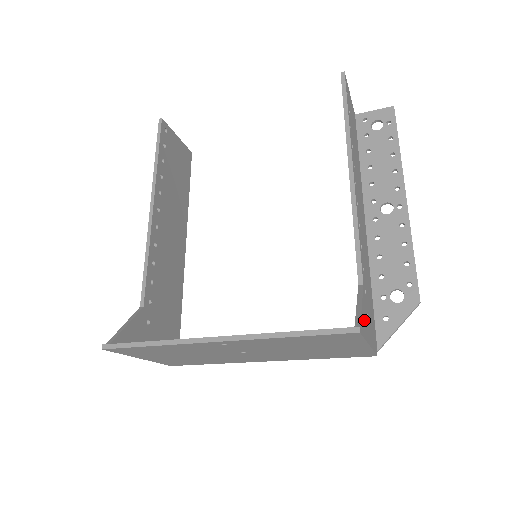
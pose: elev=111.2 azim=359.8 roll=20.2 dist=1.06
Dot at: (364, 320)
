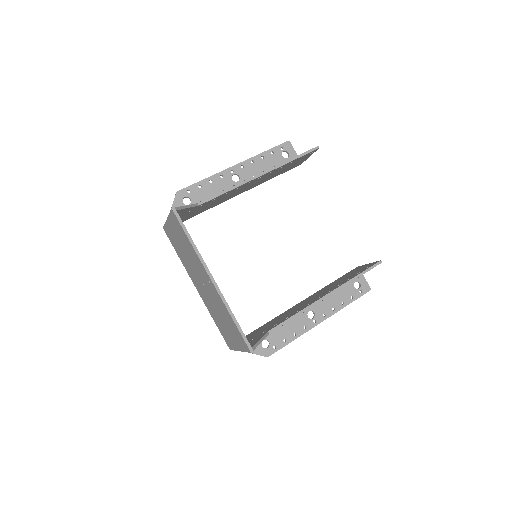
Dot at: occluded
